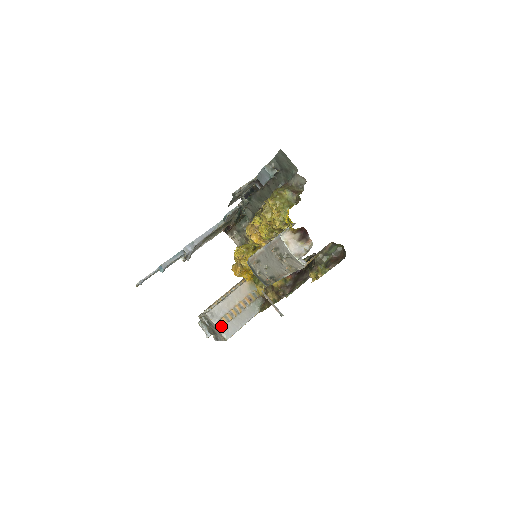
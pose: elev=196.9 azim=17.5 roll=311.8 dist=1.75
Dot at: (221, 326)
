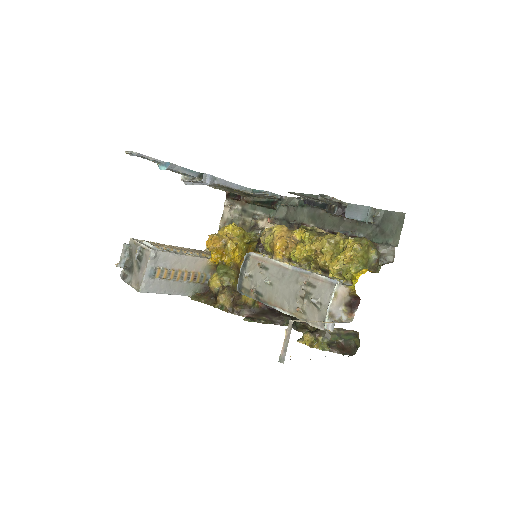
Dot at: (150, 274)
